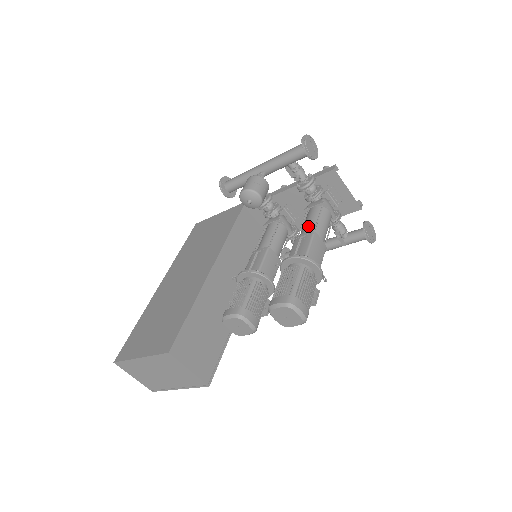
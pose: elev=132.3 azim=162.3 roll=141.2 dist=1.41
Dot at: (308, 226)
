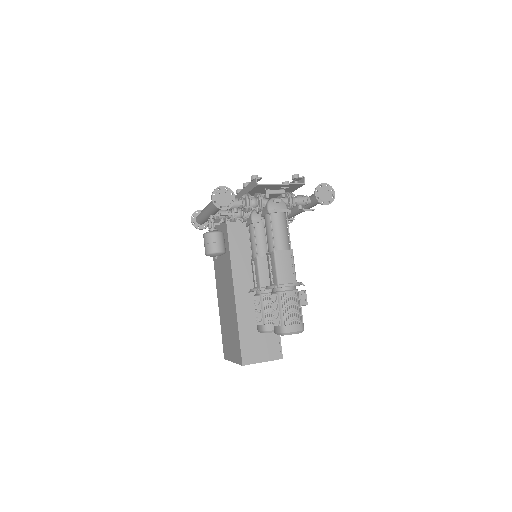
Dot at: (269, 243)
